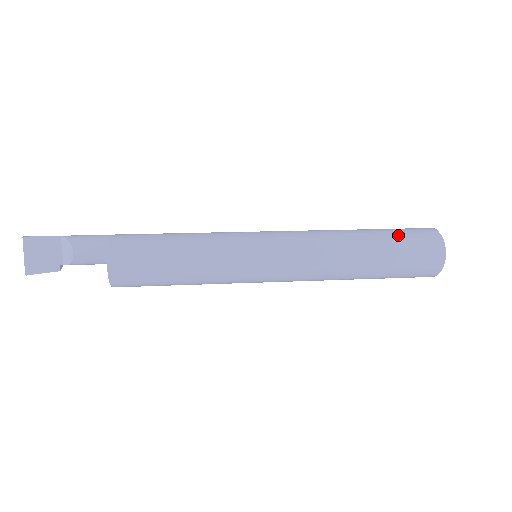
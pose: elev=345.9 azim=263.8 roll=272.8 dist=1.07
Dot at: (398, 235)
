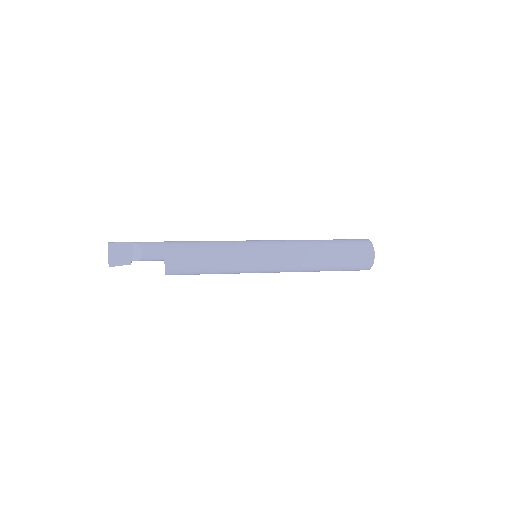
Dot at: (346, 244)
